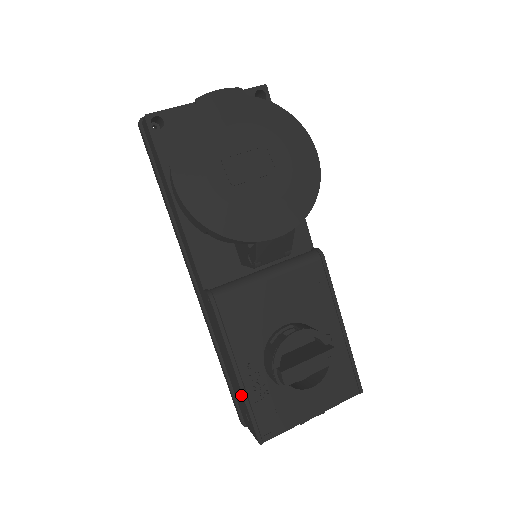
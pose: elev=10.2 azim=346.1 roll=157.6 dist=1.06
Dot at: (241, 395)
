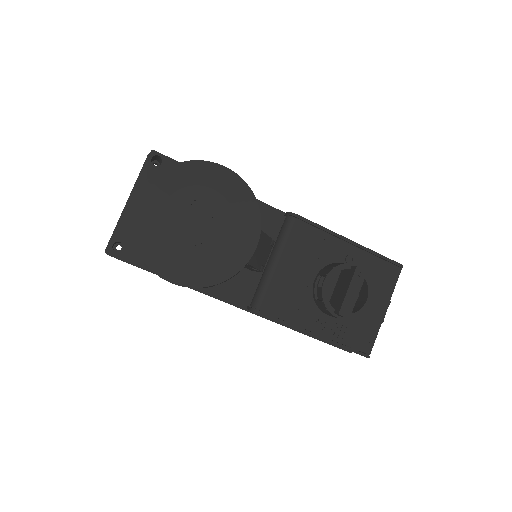
Dot at: occluded
